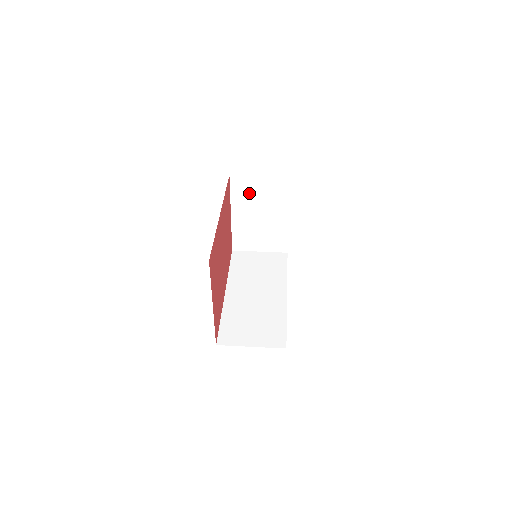
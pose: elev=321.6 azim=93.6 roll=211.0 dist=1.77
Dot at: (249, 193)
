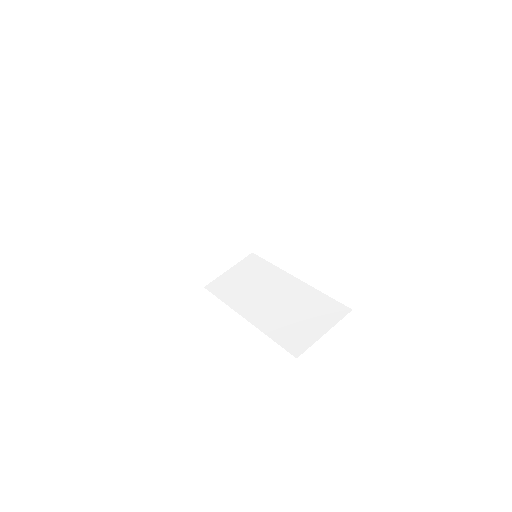
Dot at: (191, 214)
